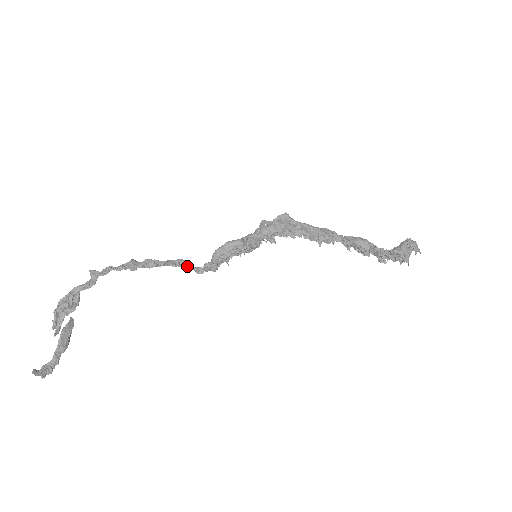
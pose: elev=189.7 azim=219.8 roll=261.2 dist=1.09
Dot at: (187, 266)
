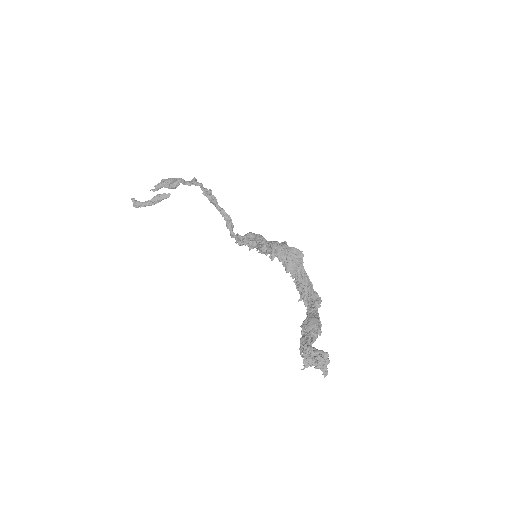
Dot at: (228, 224)
